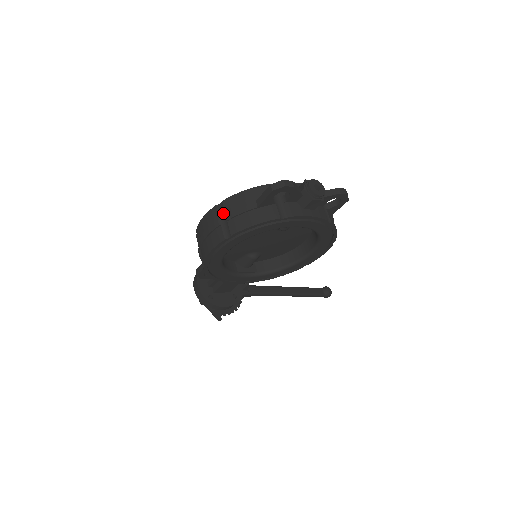
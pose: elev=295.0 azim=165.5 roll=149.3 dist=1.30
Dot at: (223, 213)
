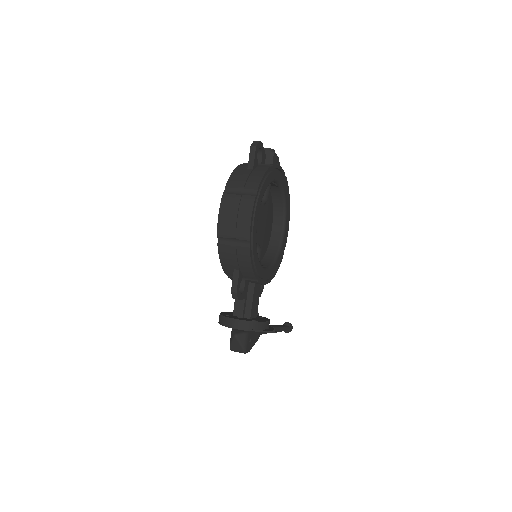
Dot at: (234, 190)
